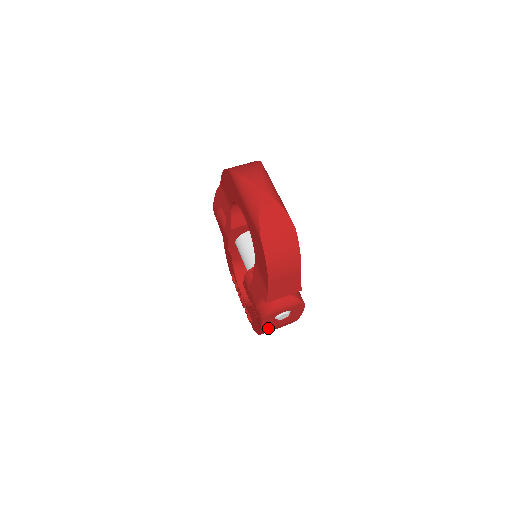
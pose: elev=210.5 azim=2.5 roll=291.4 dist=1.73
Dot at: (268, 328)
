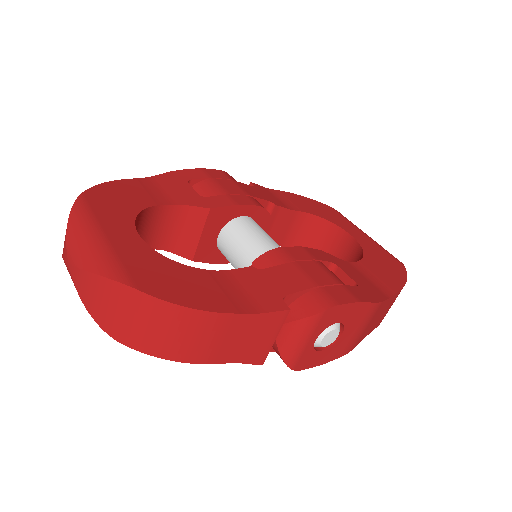
Dot at: (342, 350)
